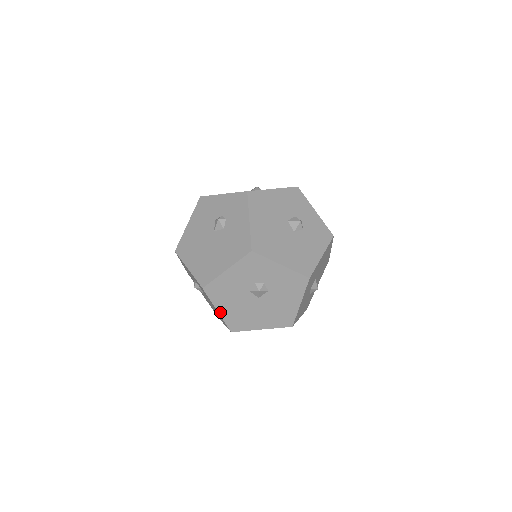
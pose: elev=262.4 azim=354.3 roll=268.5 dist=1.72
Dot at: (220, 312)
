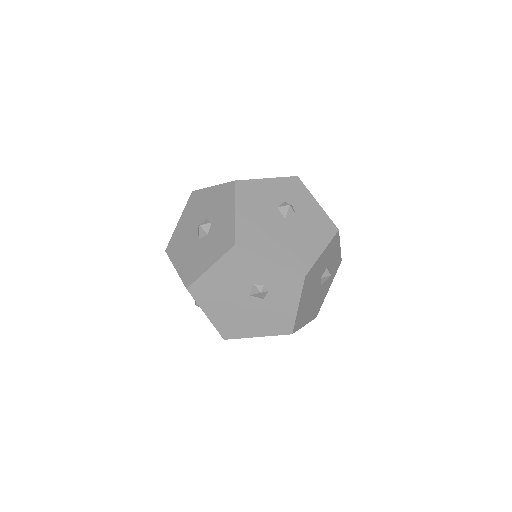
Dot at: occluded
